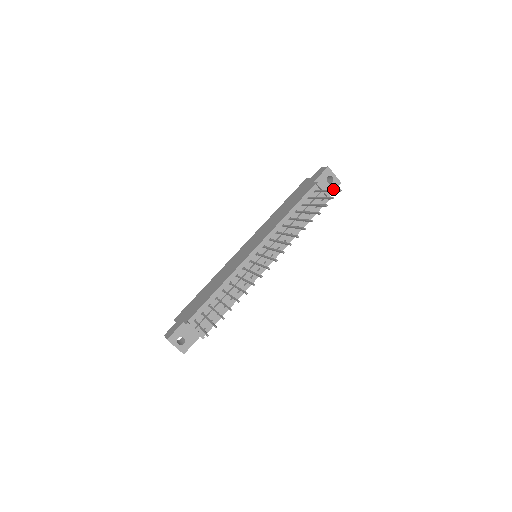
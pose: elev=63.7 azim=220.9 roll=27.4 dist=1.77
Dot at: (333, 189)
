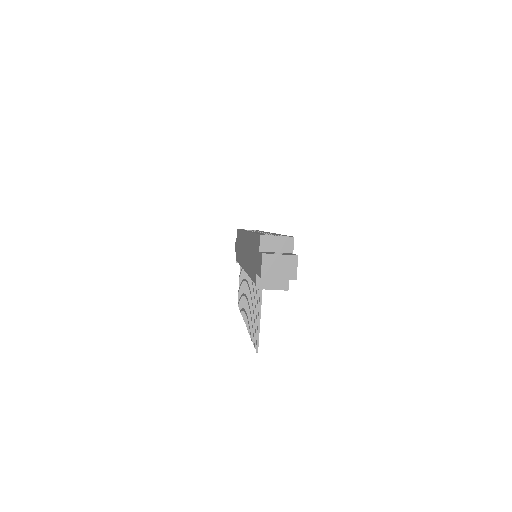
Dot at: occluded
